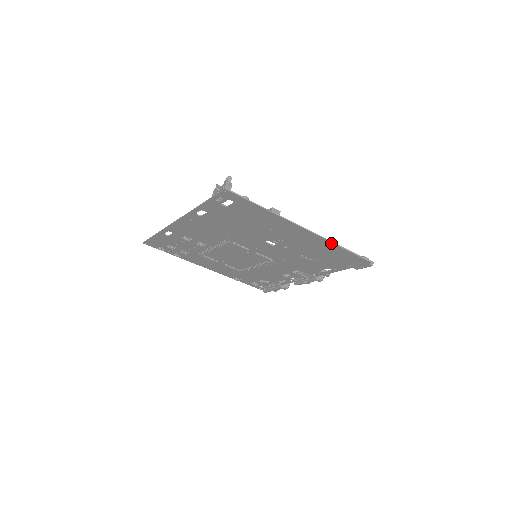
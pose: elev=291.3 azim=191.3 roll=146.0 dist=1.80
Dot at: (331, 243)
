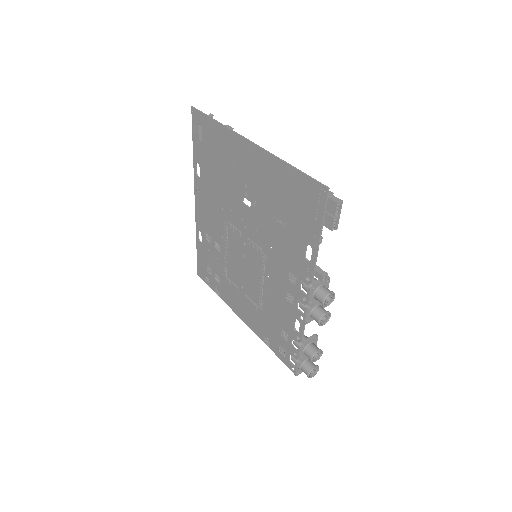
Dot at: (276, 159)
